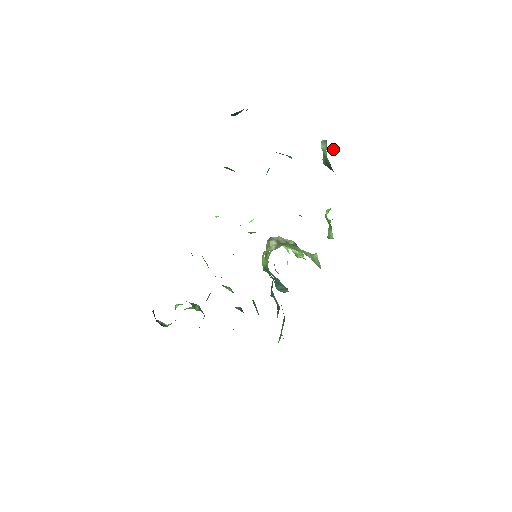
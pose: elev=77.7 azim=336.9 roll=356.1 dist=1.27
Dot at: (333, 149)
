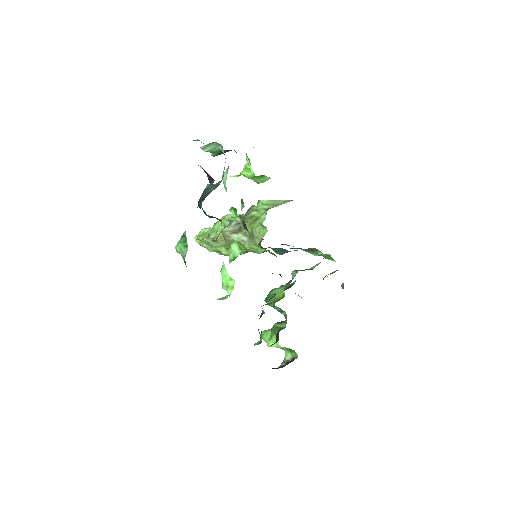
Dot at: occluded
